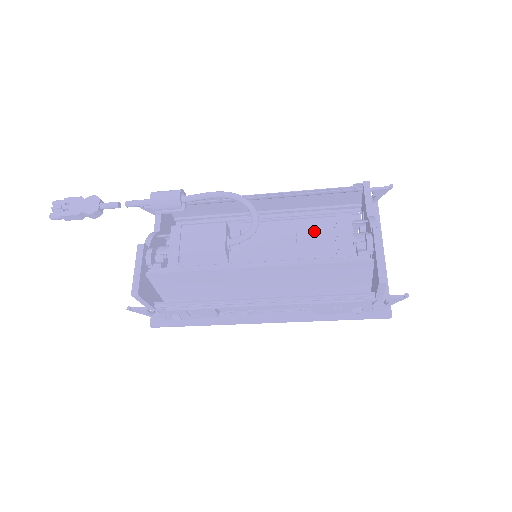
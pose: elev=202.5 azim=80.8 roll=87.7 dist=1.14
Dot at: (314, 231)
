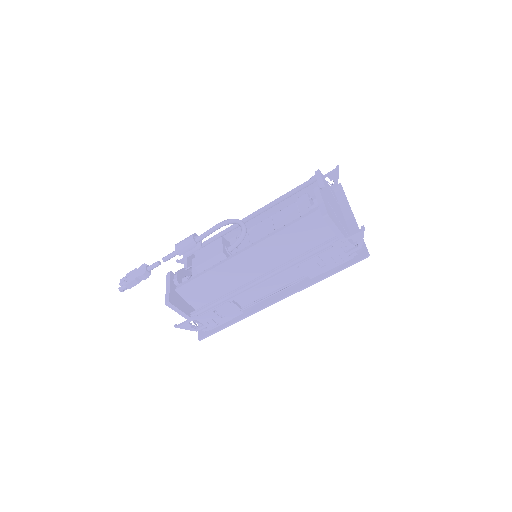
Dot at: (285, 216)
